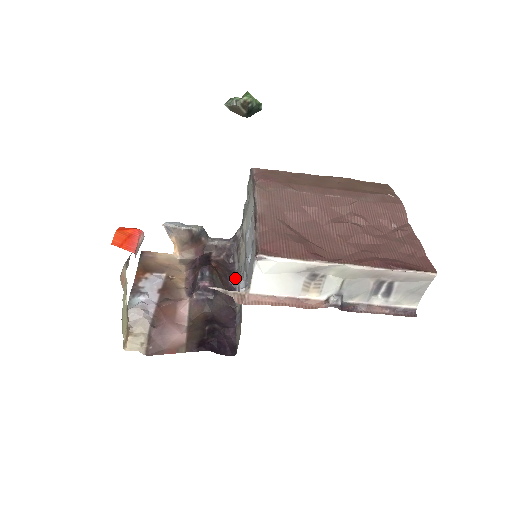
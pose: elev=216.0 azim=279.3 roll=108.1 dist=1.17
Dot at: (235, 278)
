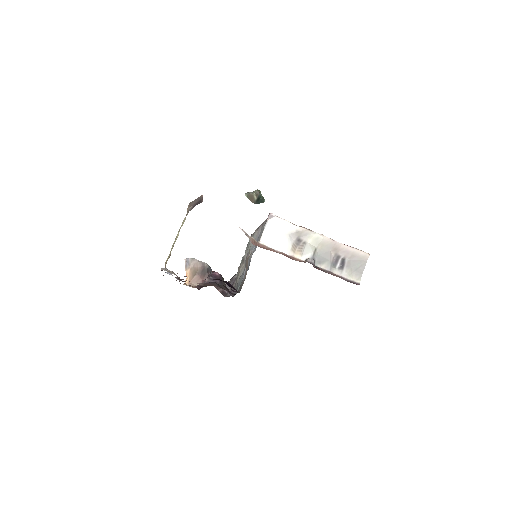
Dot at: (231, 291)
